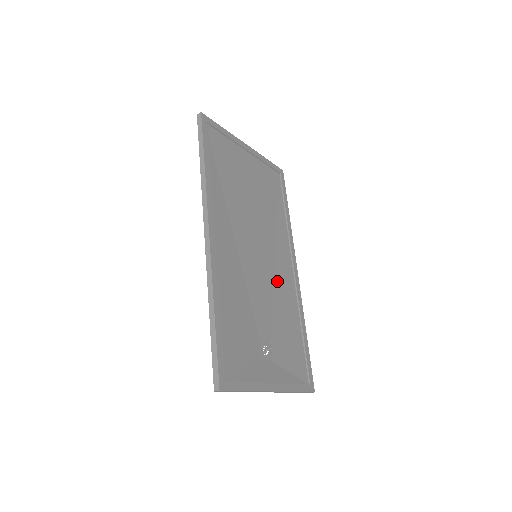
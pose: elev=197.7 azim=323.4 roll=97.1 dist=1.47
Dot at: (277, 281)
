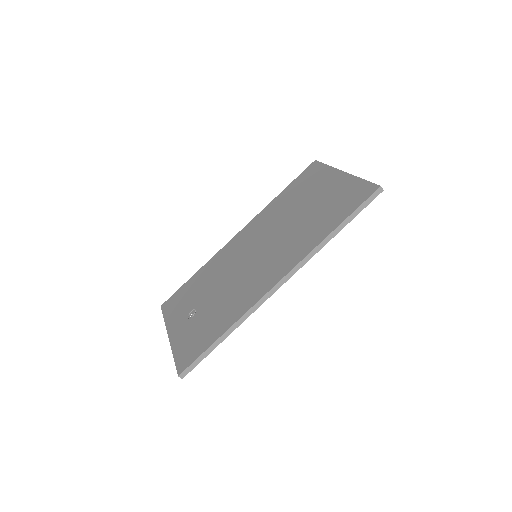
Dot at: occluded
